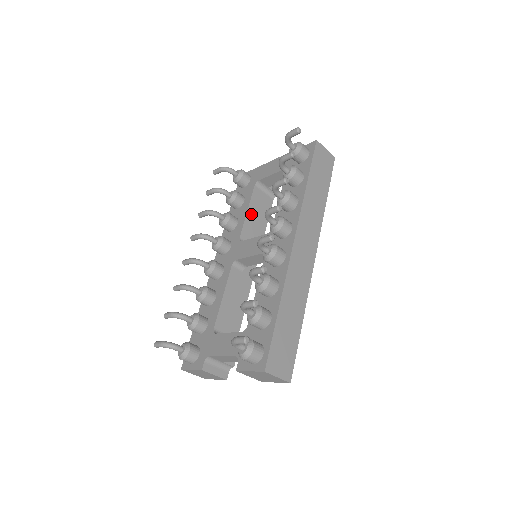
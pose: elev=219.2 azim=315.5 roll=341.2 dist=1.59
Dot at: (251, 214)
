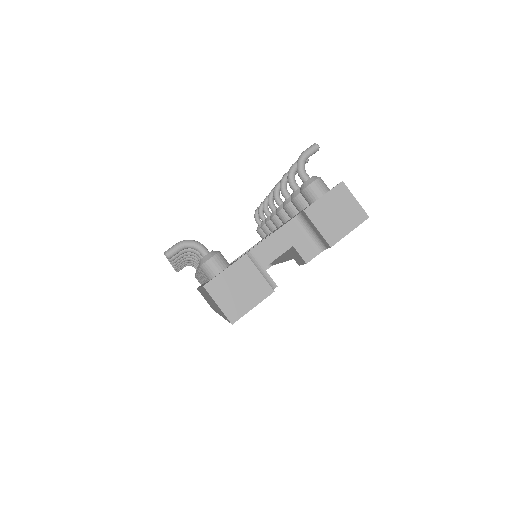
Dot at: occluded
